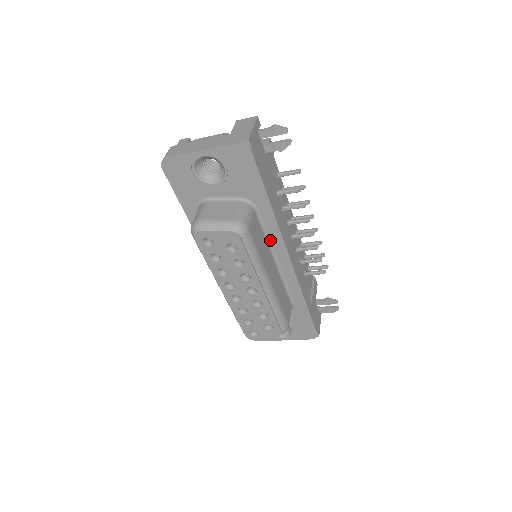
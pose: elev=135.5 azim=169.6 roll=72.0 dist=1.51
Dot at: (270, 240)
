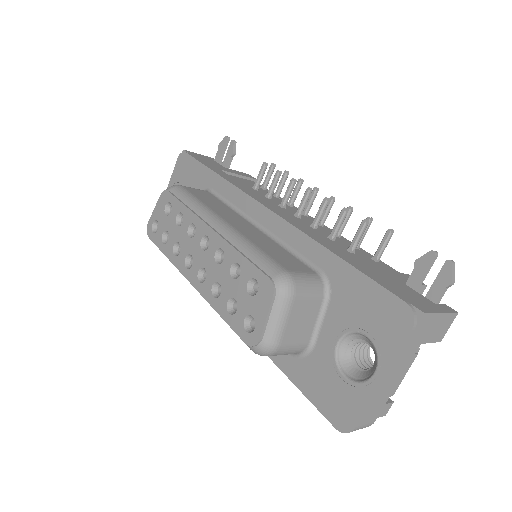
Dot at: (239, 209)
